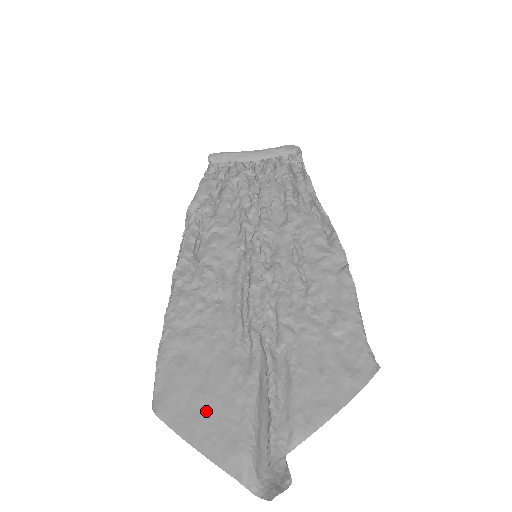
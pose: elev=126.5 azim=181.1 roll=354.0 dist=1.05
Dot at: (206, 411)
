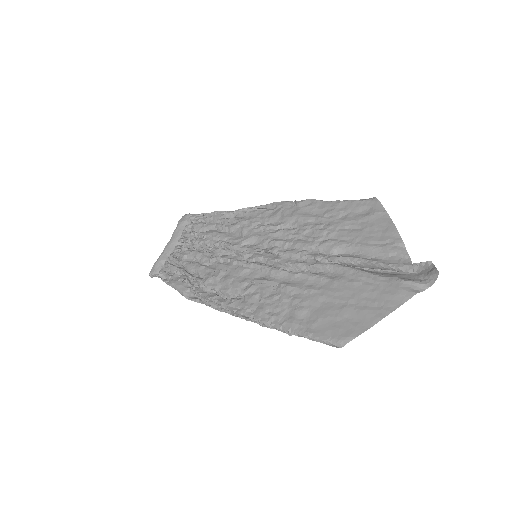
Dot at: (360, 306)
